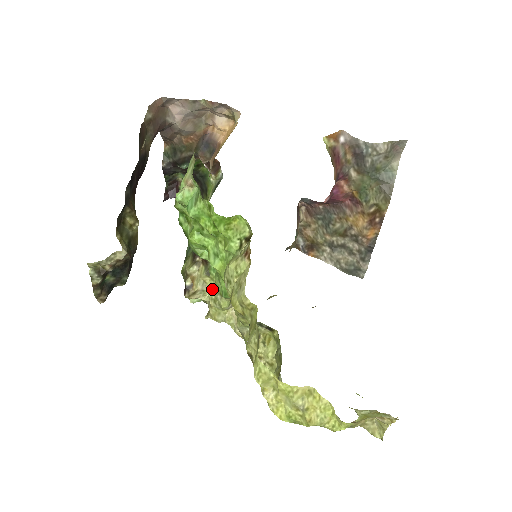
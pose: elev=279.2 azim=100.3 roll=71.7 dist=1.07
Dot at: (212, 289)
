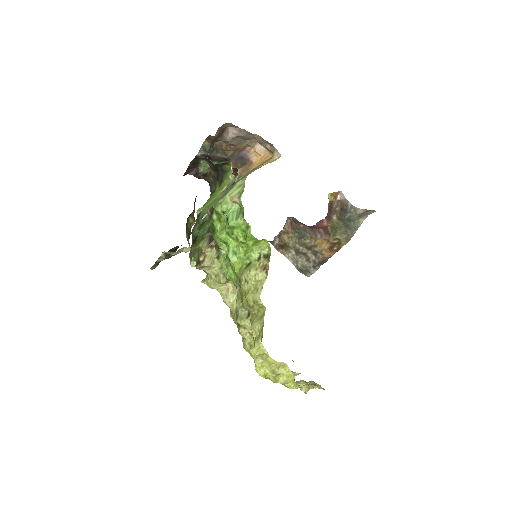
Dot at: (217, 267)
